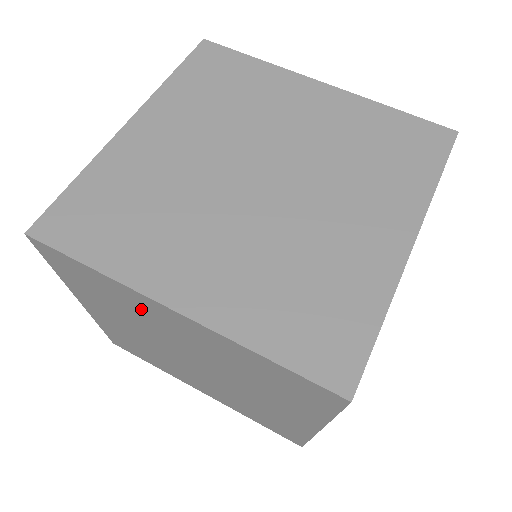
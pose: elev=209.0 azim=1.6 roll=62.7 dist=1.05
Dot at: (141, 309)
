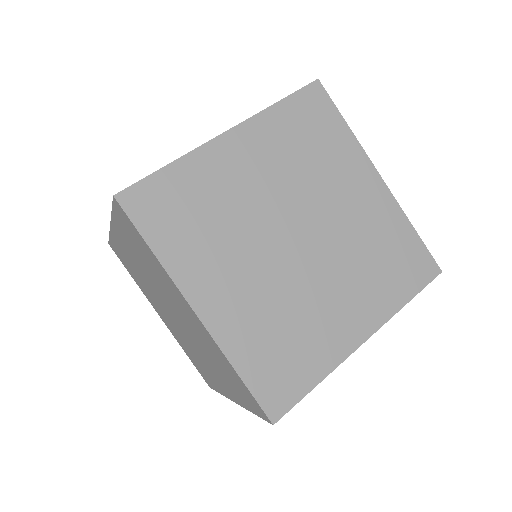
Dot at: (127, 256)
